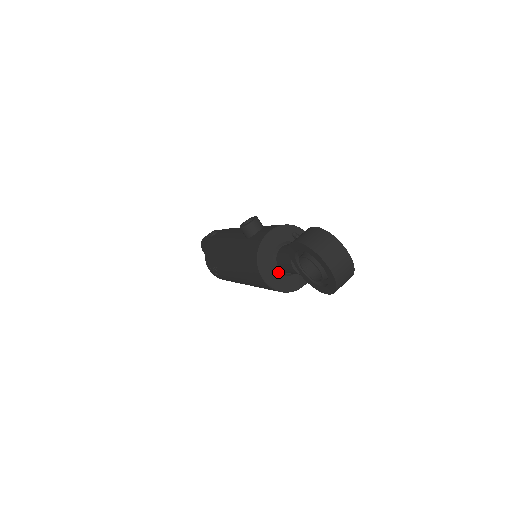
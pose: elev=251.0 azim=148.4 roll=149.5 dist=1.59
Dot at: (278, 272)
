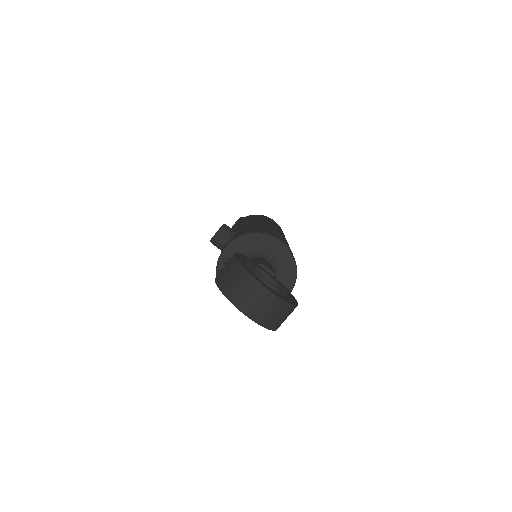
Dot at: occluded
